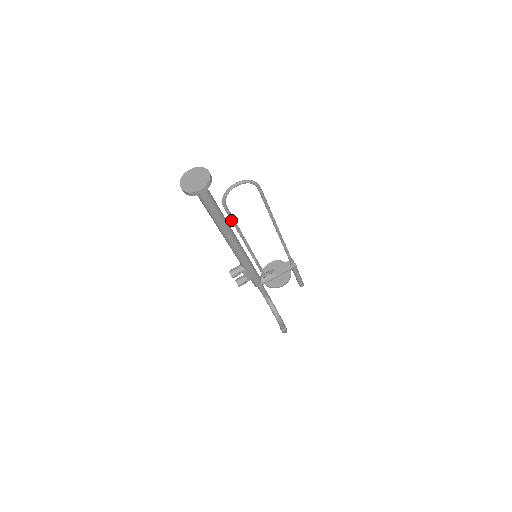
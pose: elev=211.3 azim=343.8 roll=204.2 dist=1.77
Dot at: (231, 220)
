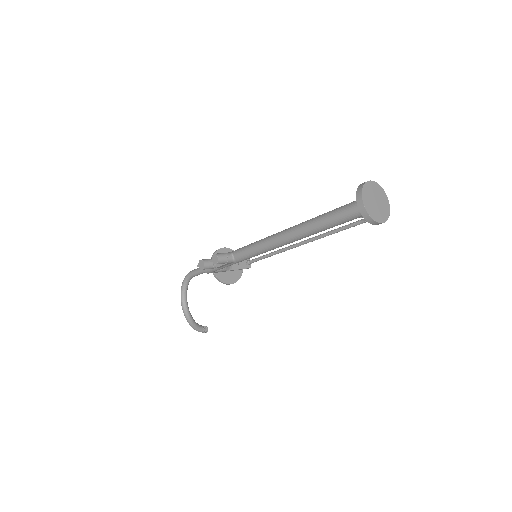
Dot at: occluded
